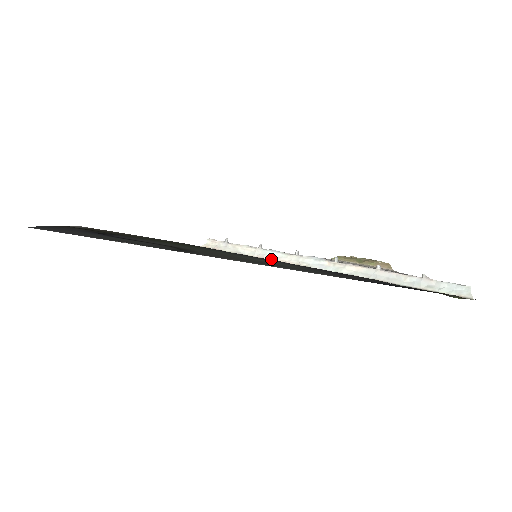
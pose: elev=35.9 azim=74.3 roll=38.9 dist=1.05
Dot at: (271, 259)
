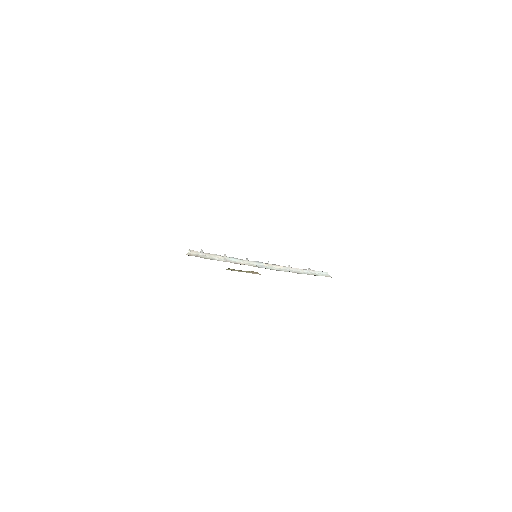
Dot at: (235, 263)
